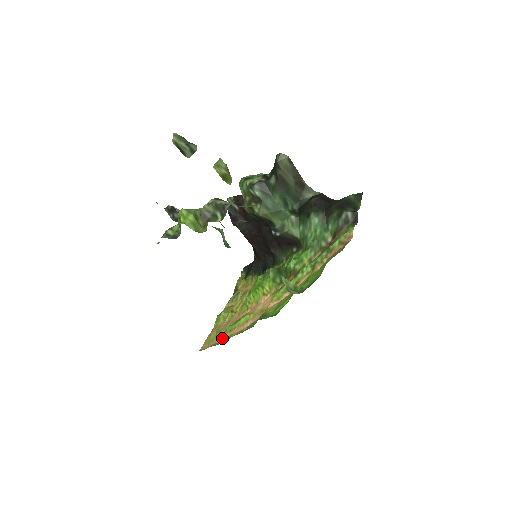
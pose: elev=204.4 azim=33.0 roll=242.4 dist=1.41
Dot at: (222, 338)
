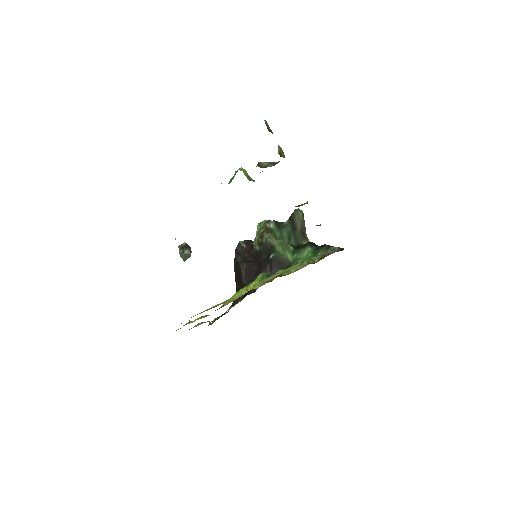
Dot at: occluded
